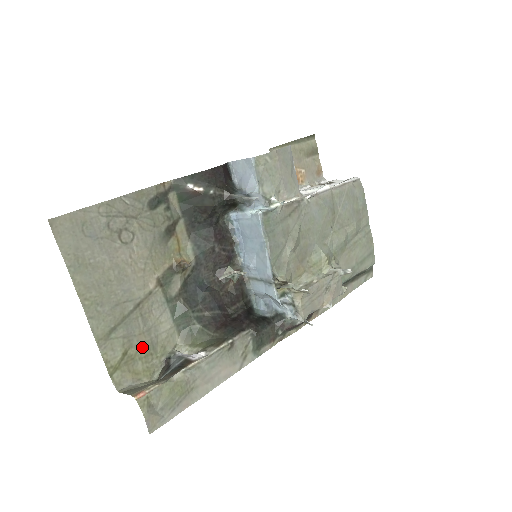
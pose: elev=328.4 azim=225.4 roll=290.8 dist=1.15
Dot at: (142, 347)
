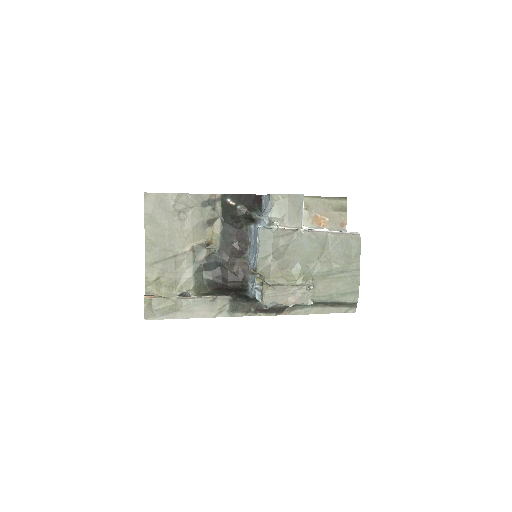
Dot at: (169, 280)
